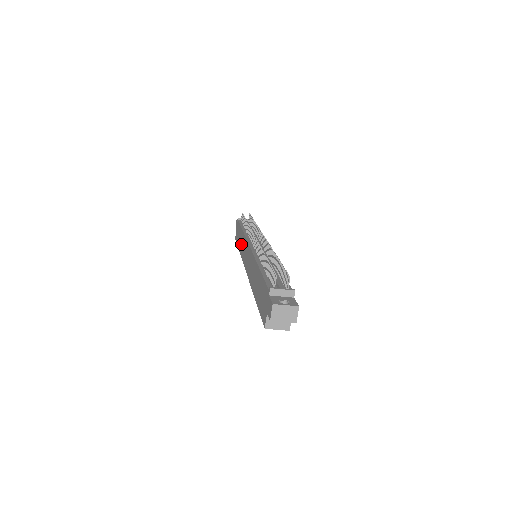
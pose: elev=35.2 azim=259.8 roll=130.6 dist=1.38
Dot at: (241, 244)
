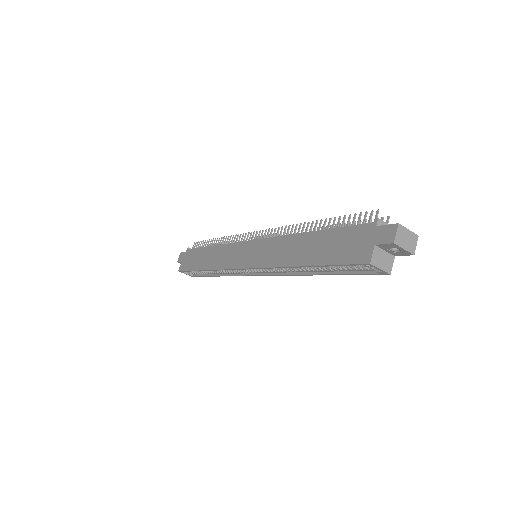
Dot at: (213, 258)
